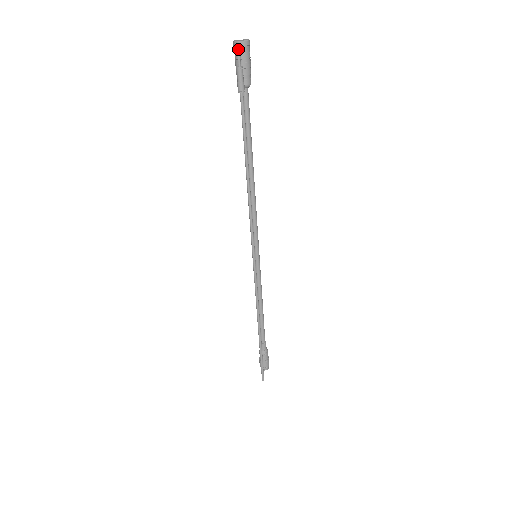
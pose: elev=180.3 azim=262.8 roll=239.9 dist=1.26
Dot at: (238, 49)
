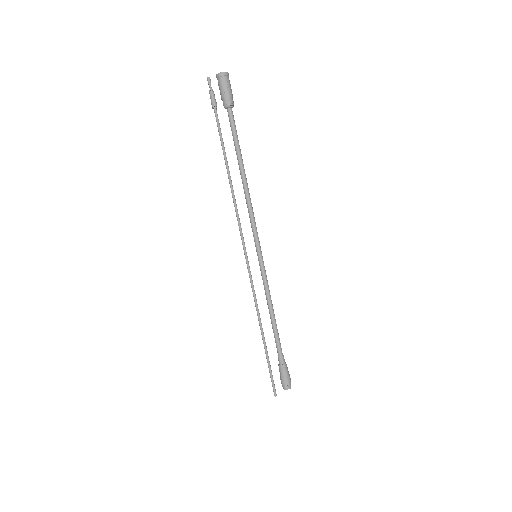
Dot at: (207, 77)
